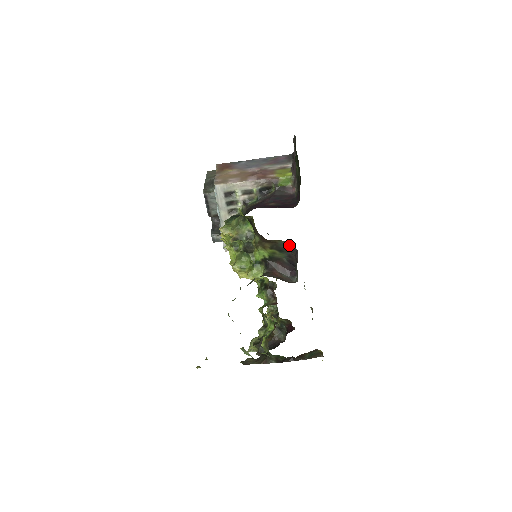
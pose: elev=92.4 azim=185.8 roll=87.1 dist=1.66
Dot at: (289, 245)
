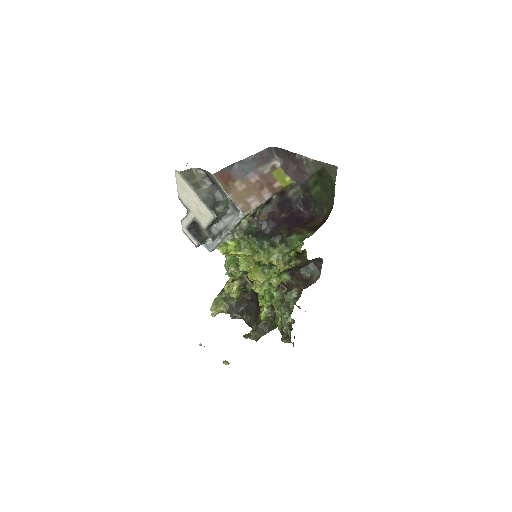
Dot at: (318, 258)
